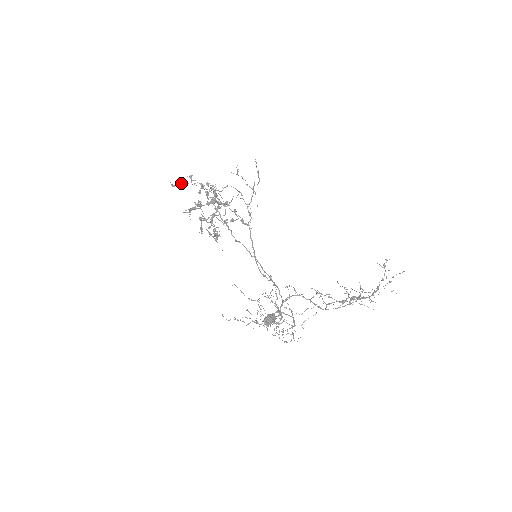
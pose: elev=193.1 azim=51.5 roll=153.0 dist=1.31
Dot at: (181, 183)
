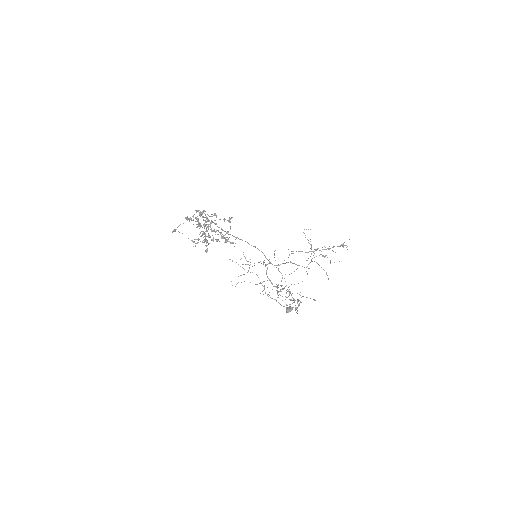
Dot at: (179, 225)
